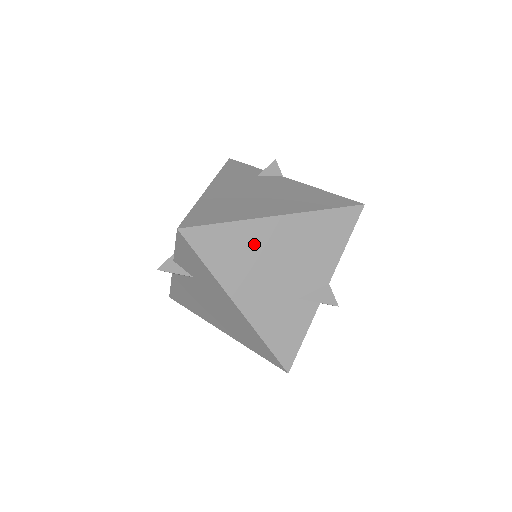
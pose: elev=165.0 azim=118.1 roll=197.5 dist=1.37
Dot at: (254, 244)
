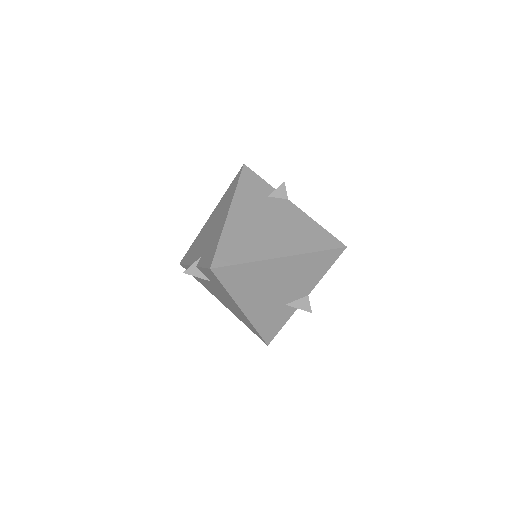
Dot at: (262, 275)
